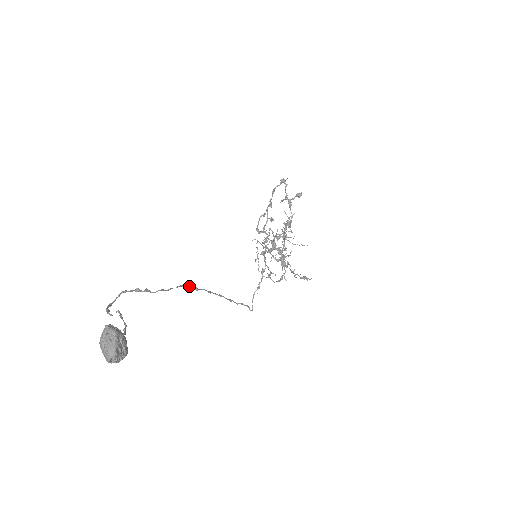
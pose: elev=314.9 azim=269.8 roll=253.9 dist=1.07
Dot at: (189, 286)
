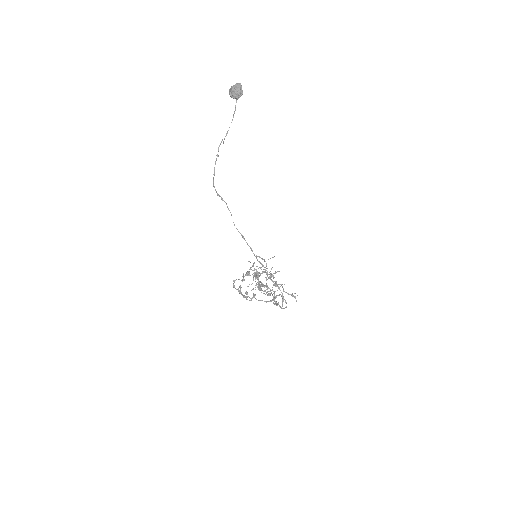
Dot at: (238, 231)
